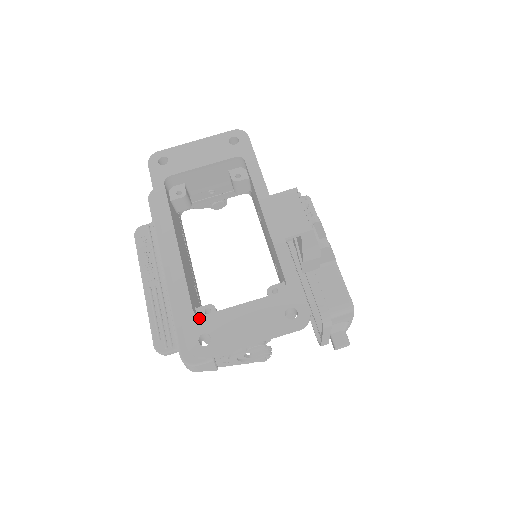
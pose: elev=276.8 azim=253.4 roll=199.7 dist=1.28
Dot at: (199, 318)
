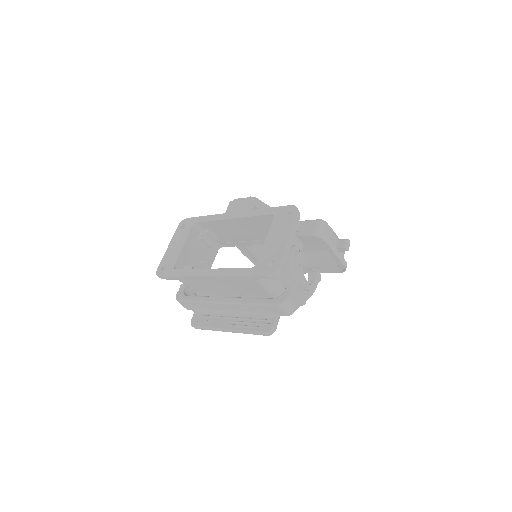
Dot at: (257, 265)
